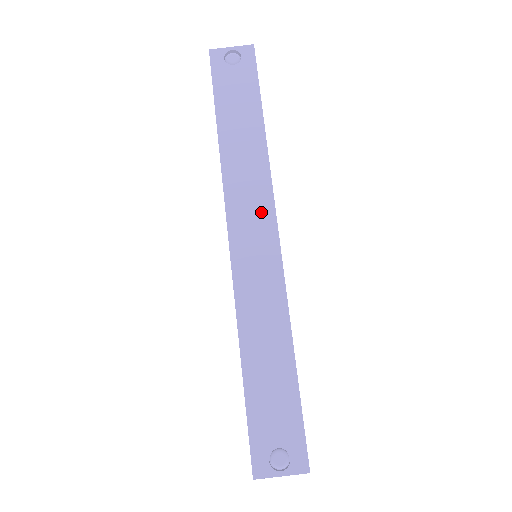
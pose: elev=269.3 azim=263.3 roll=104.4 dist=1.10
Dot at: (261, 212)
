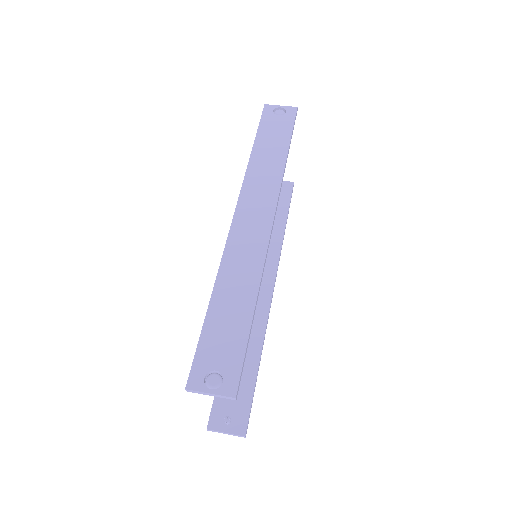
Dot at: (265, 204)
